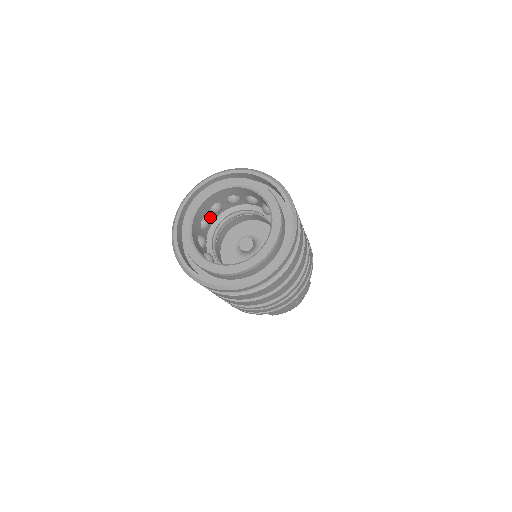
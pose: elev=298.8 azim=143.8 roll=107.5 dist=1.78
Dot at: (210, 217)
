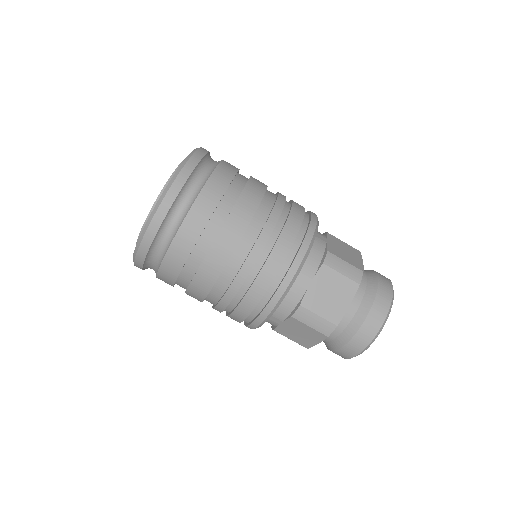
Dot at: occluded
